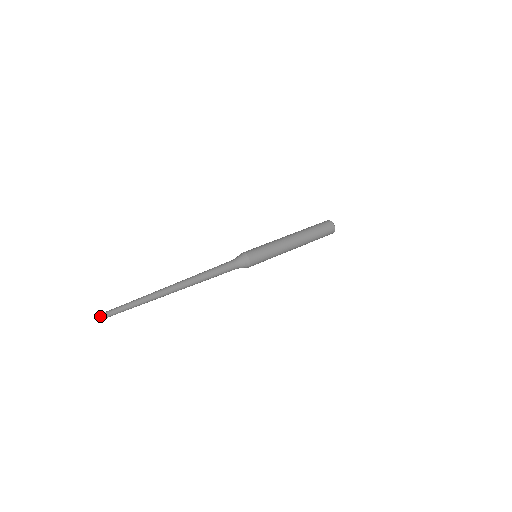
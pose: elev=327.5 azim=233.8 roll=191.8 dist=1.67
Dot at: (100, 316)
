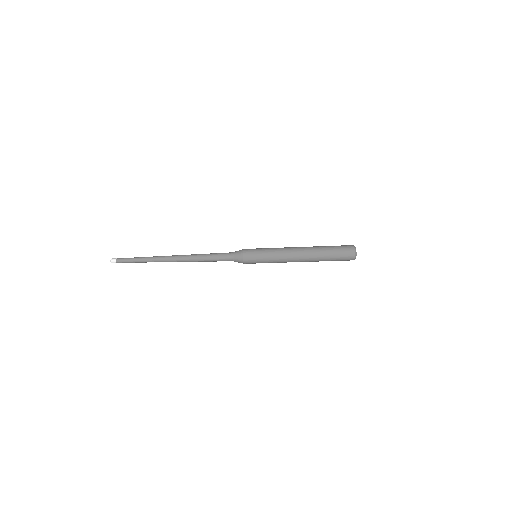
Dot at: (112, 259)
